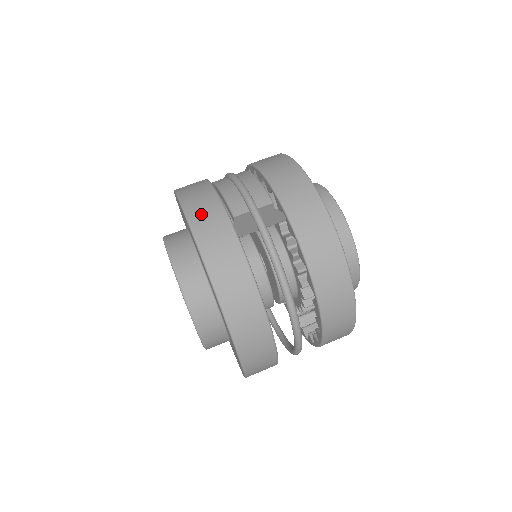
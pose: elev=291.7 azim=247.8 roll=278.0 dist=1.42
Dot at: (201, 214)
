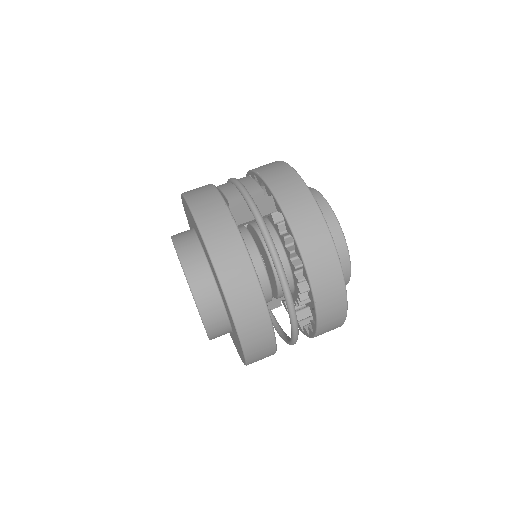
Dot at: (200, 199)
